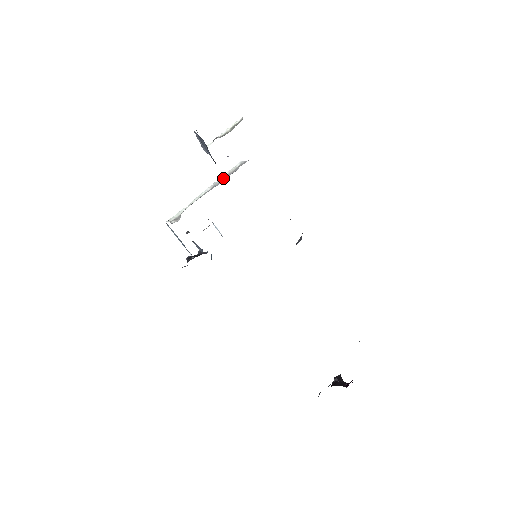
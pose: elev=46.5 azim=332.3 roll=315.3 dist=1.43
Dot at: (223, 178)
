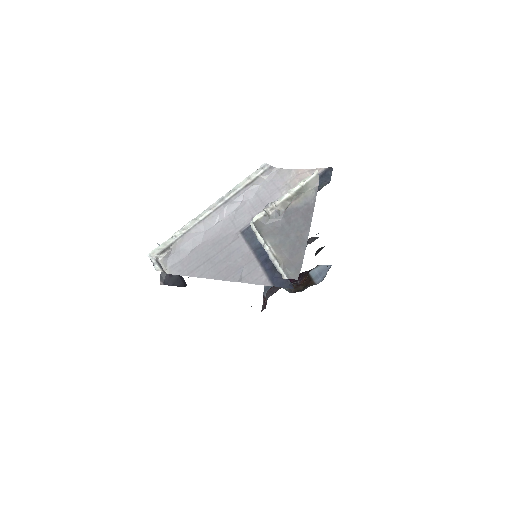
Dot at: (236, 193)
